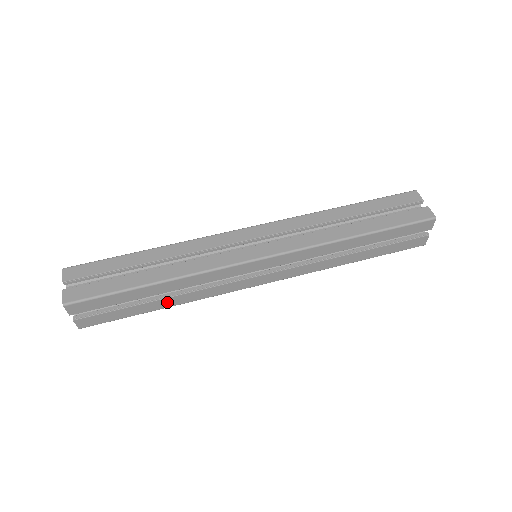
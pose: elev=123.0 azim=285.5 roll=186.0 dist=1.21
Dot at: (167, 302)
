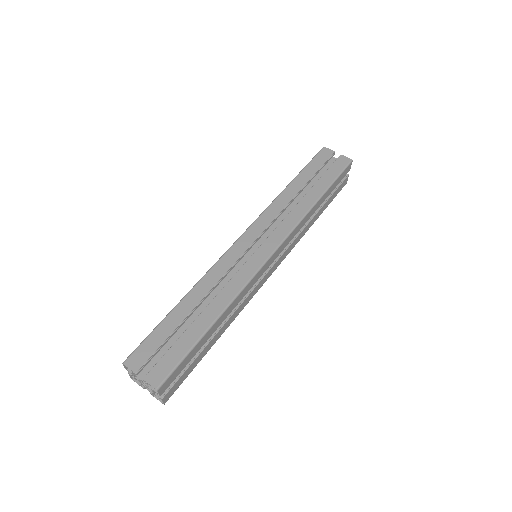
Dot at: (219, 333)
